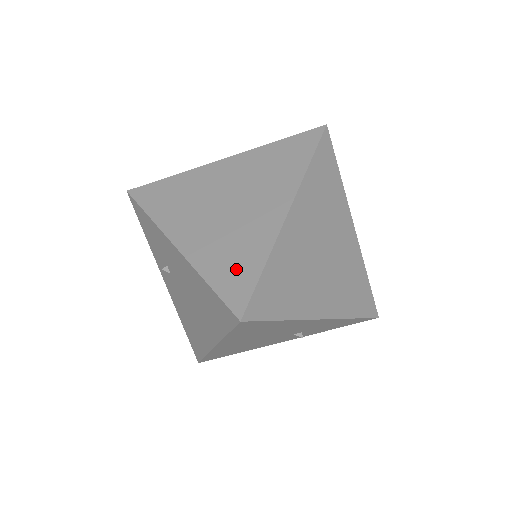
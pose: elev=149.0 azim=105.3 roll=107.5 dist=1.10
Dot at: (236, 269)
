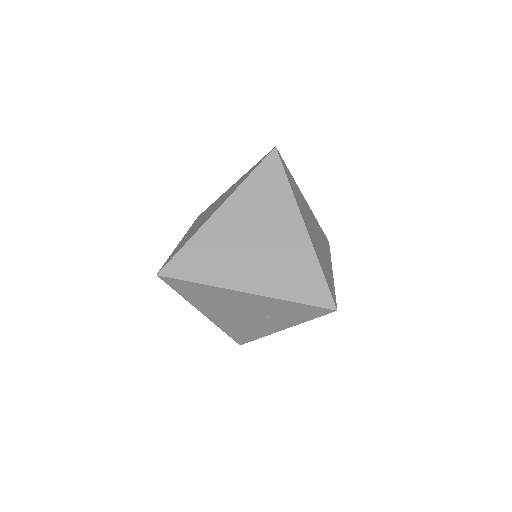
Dot at: (179, 248)
